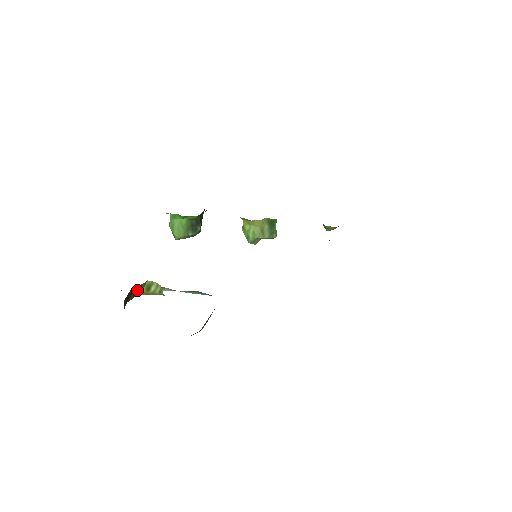
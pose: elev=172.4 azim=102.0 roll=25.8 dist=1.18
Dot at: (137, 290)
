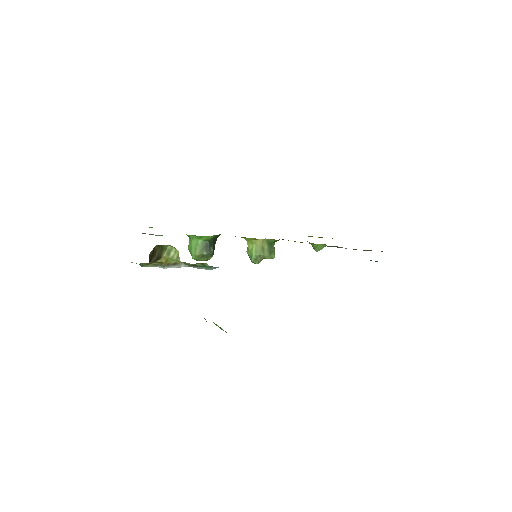
Dot at: (160, 251)
